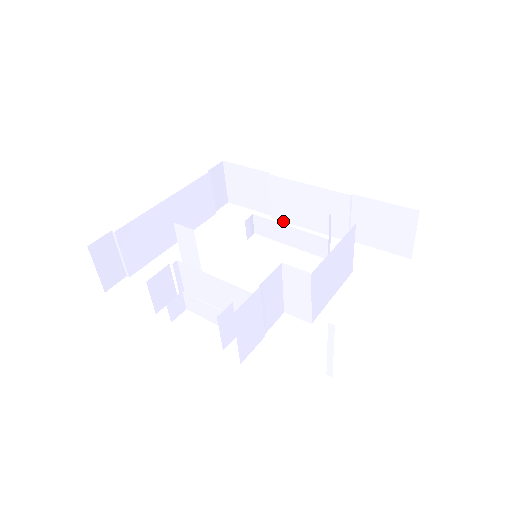
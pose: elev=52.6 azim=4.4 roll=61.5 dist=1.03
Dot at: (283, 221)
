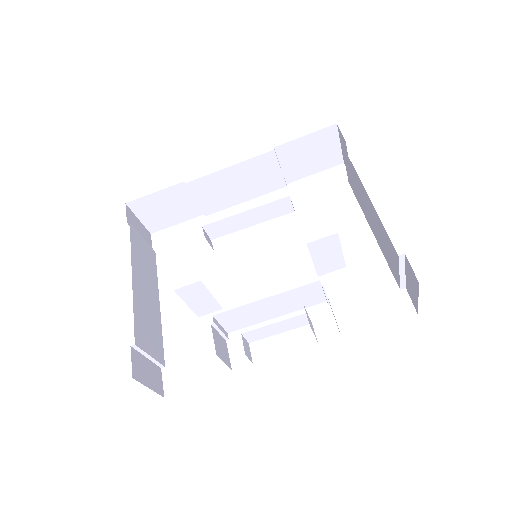
Dot at: (218, 211)
